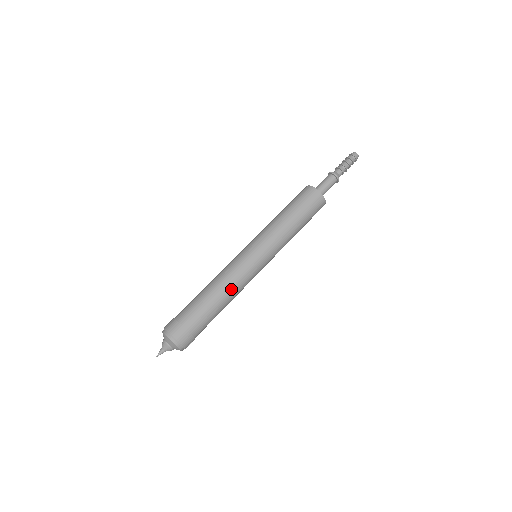
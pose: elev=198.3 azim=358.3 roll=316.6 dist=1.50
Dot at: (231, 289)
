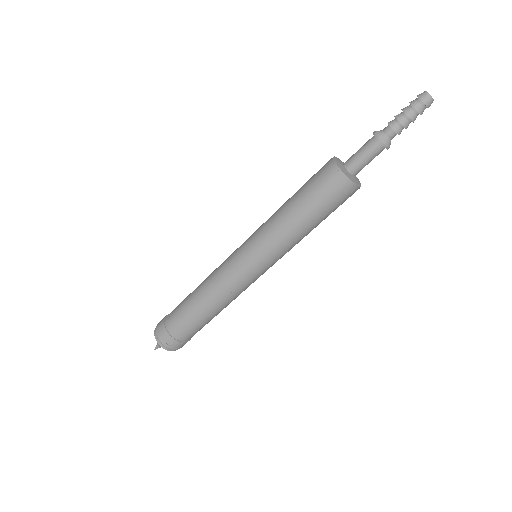
Dot at: (208, 286)
